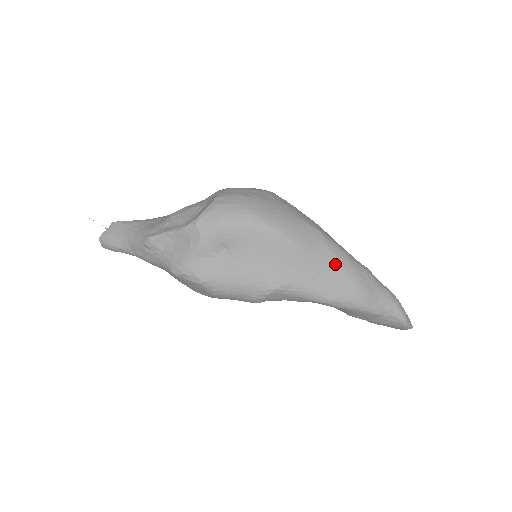
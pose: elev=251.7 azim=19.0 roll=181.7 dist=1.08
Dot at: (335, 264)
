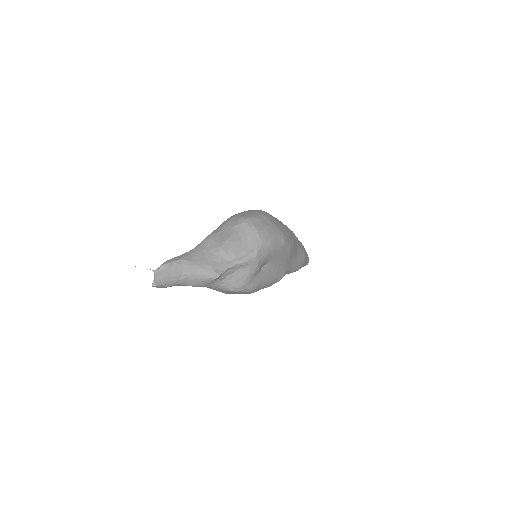
Dot at: (299, 249)
